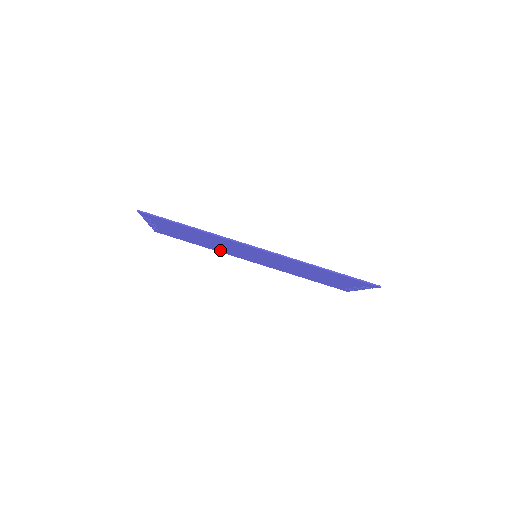
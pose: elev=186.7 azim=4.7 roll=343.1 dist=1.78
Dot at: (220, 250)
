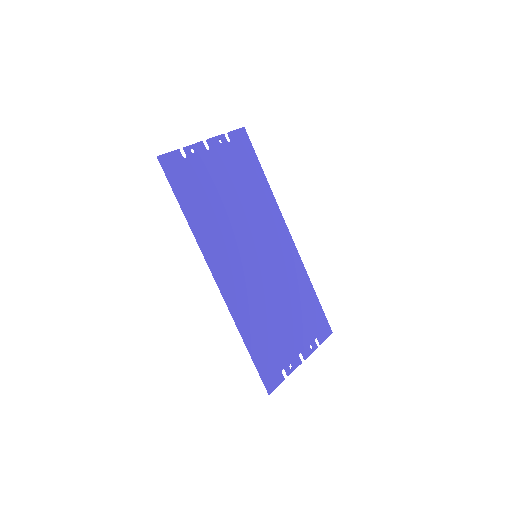
Dot at: (265, 205)
